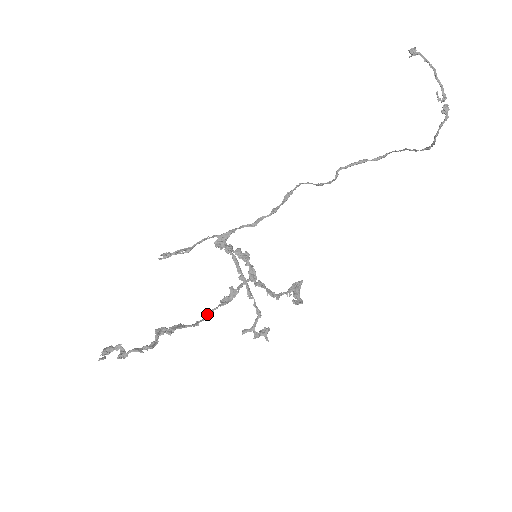
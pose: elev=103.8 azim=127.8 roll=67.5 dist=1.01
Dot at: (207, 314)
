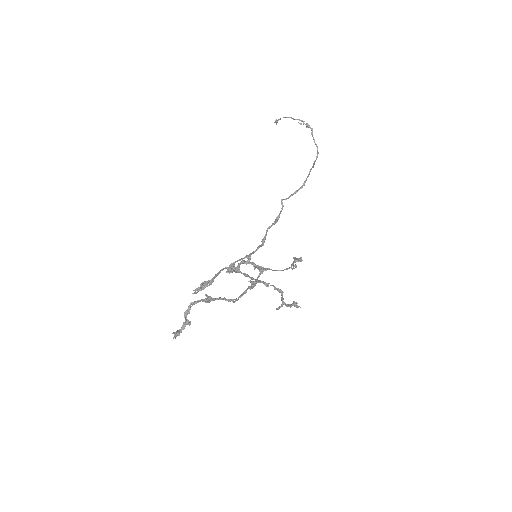
Dot at: (241, 296)
